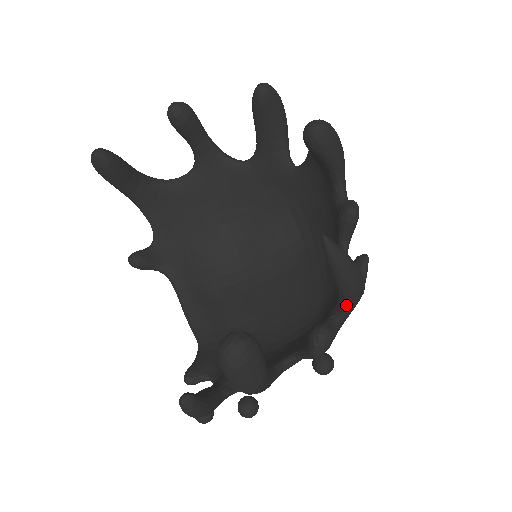
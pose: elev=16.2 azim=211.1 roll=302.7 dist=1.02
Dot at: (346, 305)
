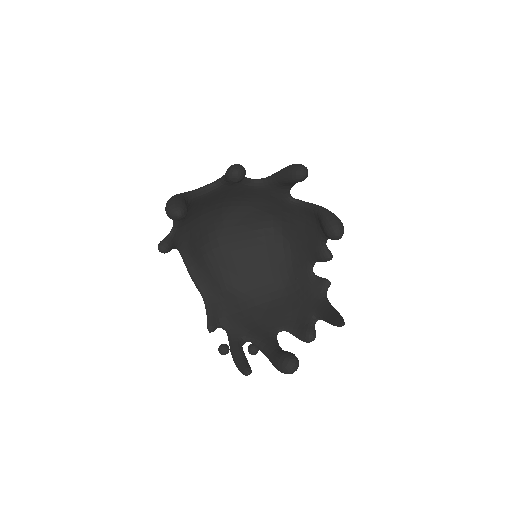
Dot at: (323, 320)
